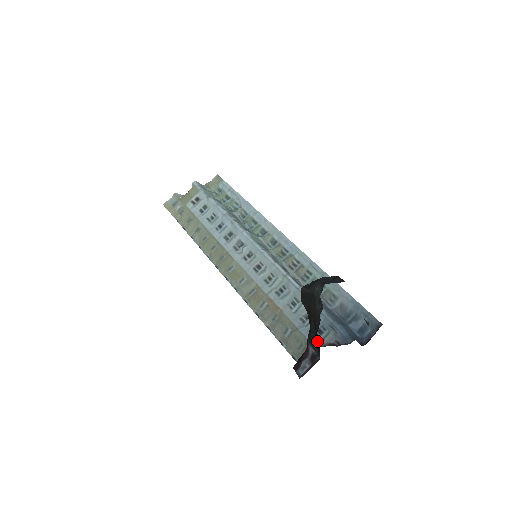
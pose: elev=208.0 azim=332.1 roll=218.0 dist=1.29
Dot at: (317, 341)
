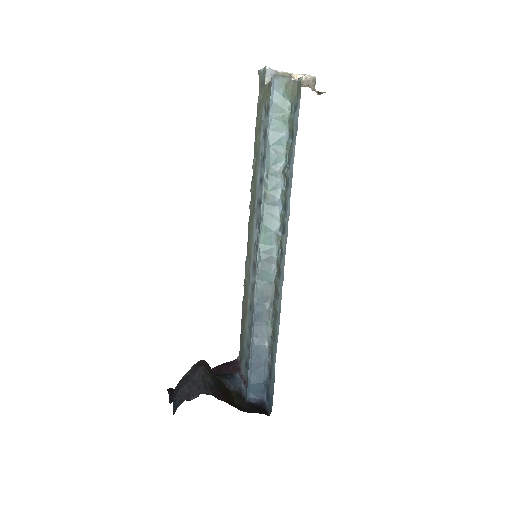
Dot at: occluded
